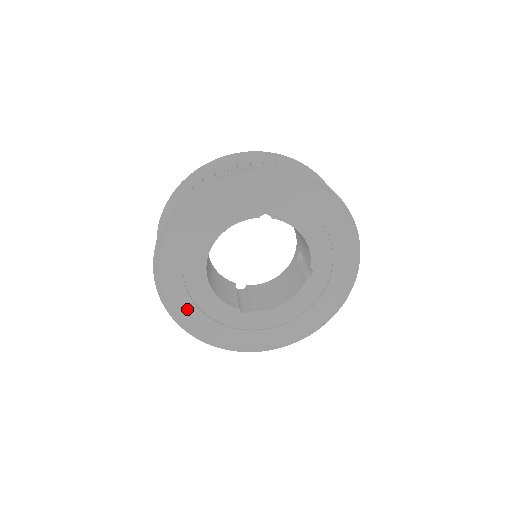
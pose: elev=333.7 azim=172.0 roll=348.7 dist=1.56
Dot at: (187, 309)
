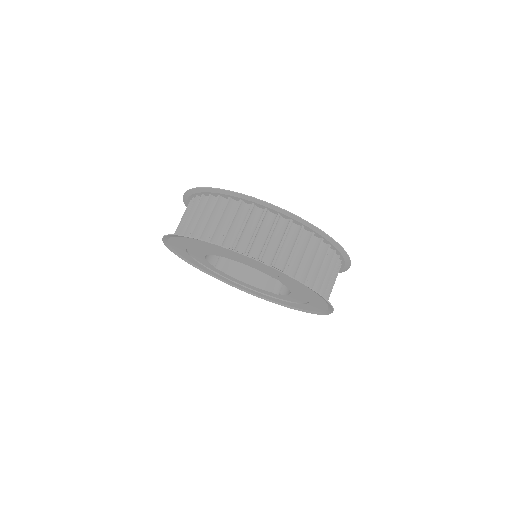
Dot at: (178, 247)
